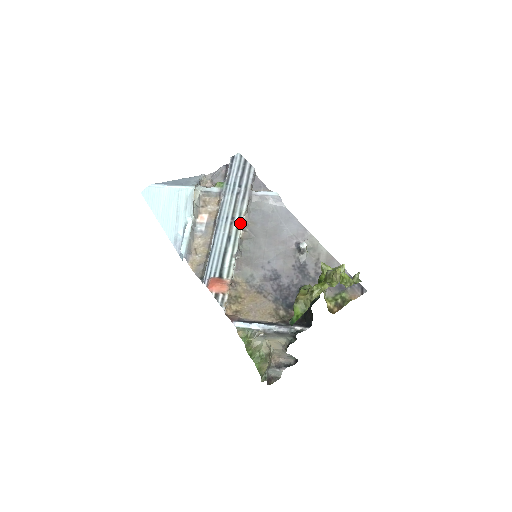
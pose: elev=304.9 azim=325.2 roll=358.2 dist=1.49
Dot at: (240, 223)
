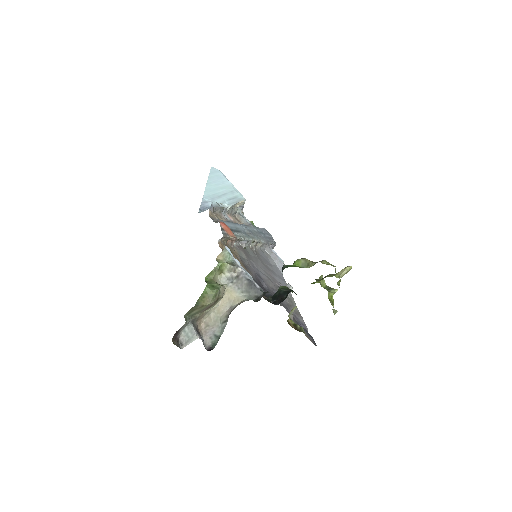
Dot at: (257, 239)
